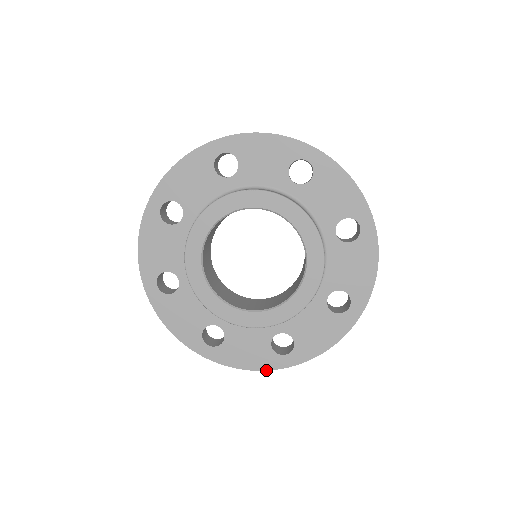
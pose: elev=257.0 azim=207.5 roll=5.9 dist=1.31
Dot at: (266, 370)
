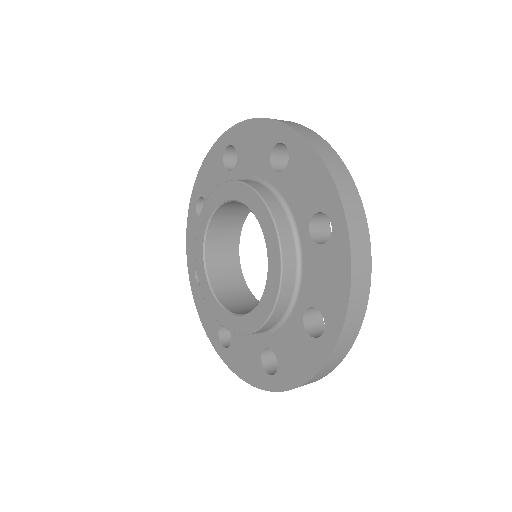
Dot at: (258, 388)
